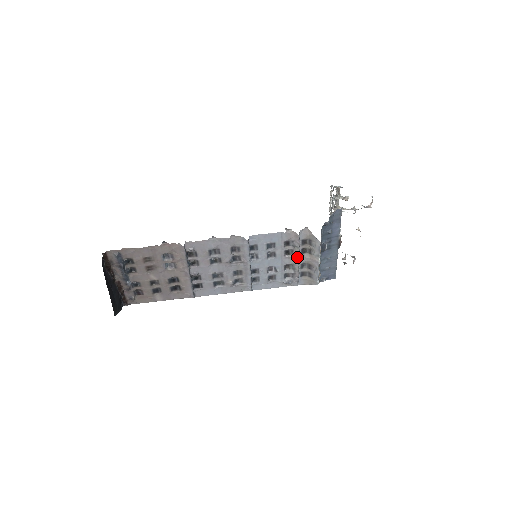
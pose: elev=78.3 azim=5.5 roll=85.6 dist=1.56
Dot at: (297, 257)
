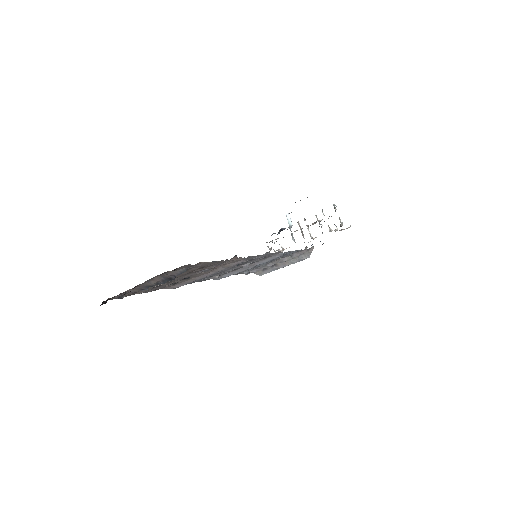
Dot at: (280, 261)
